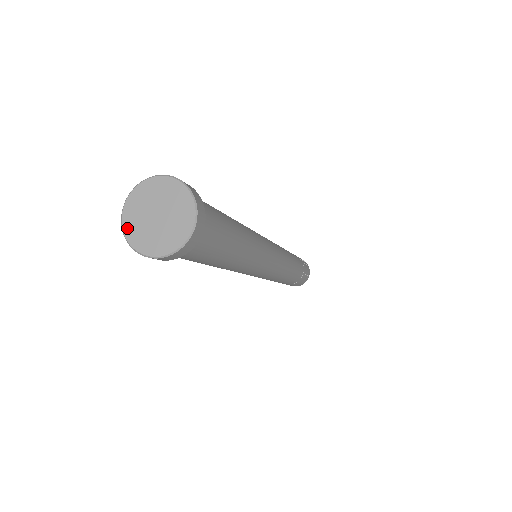
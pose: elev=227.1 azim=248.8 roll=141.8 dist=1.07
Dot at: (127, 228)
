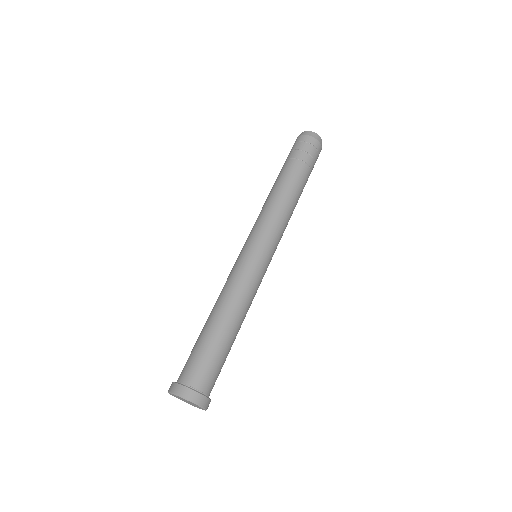
Dot at: occluded
